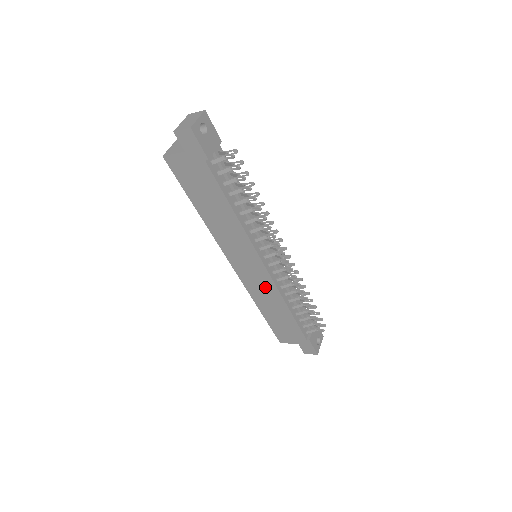
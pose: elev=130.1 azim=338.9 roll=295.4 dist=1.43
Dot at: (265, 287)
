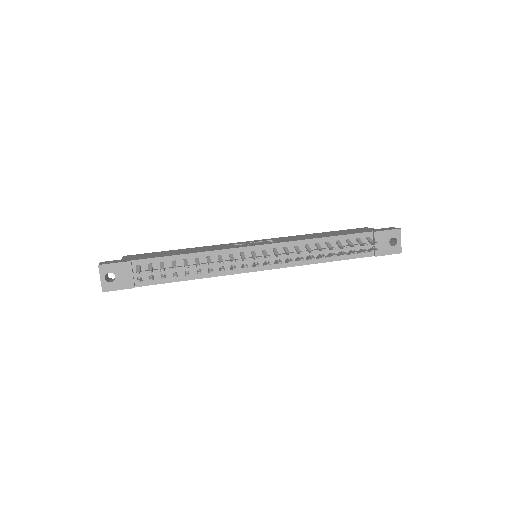
Dot at: occluded
